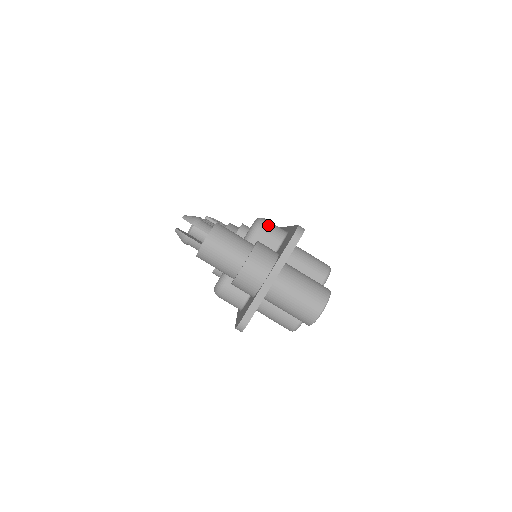
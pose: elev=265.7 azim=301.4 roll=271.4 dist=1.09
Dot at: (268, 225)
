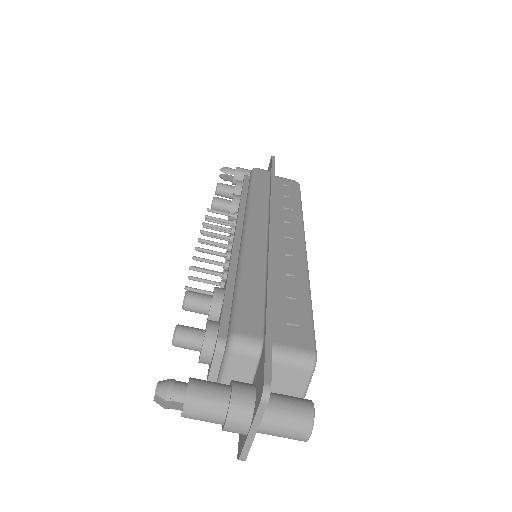
Dot at: (241, 345)
